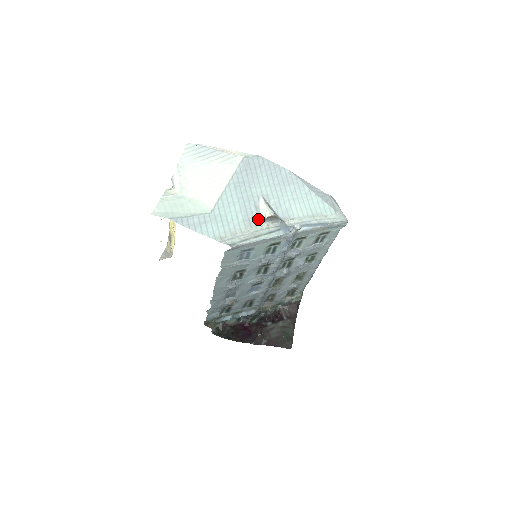
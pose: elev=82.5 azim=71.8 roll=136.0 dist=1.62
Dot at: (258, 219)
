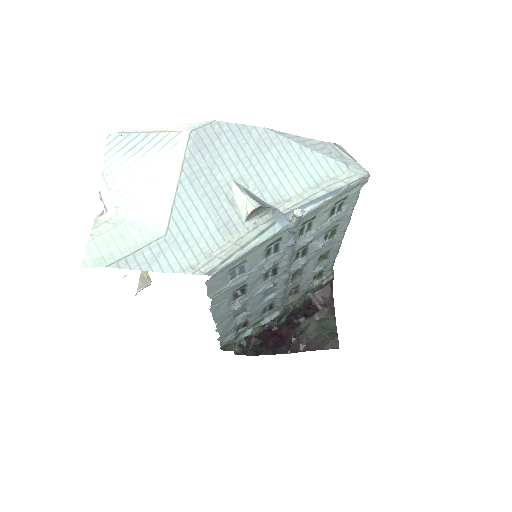
Dot at: (238, 219)
